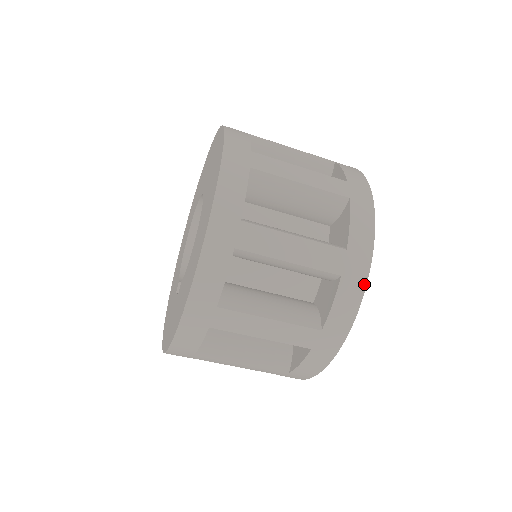
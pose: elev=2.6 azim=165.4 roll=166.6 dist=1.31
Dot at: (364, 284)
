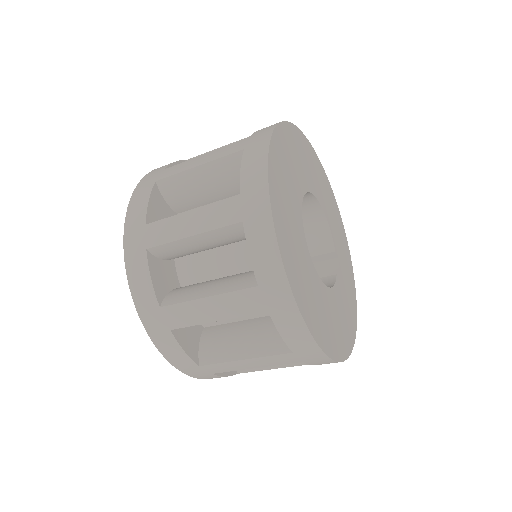
Dot at: (328, 359)
